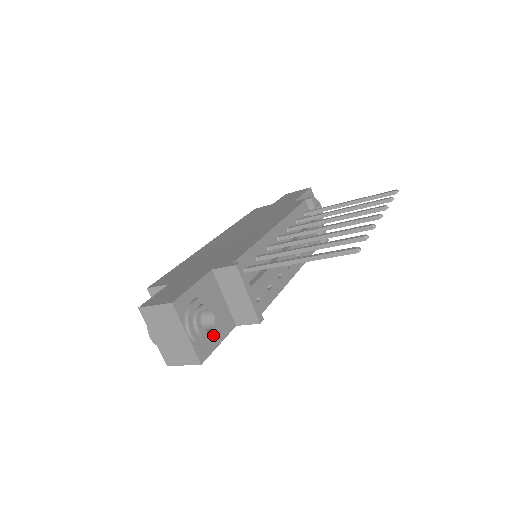
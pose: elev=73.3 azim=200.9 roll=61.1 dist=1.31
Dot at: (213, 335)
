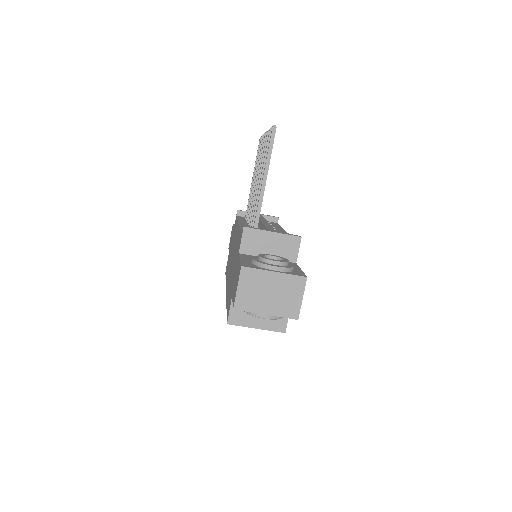
Dot at: (288, 261)
